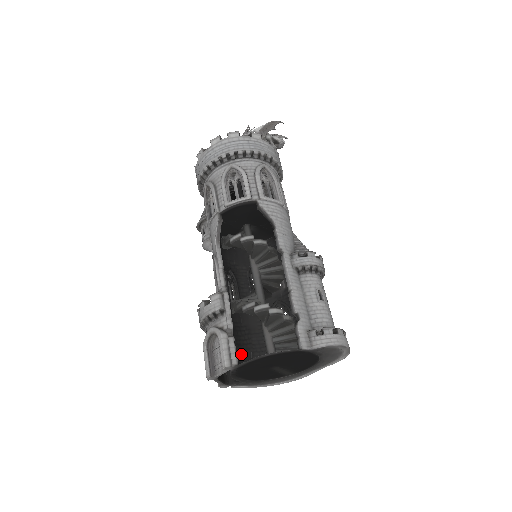
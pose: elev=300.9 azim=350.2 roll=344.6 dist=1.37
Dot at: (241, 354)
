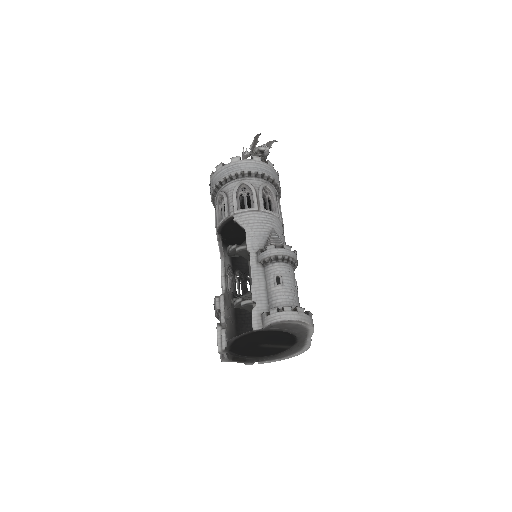
Dot at: occluded
